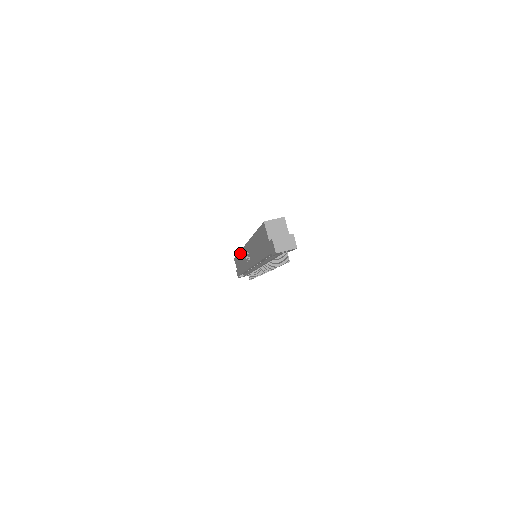
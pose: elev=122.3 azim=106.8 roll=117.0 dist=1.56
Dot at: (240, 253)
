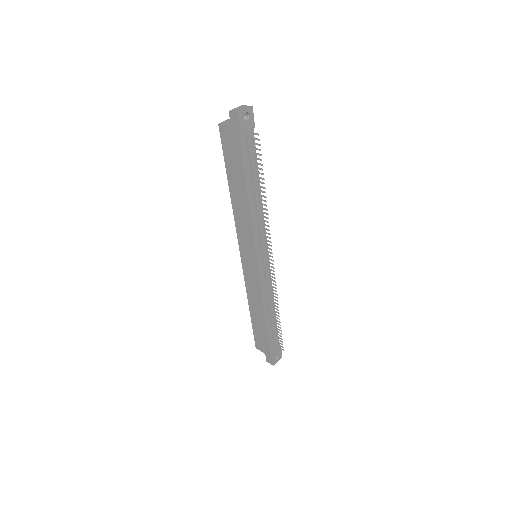
Dot at: (248, 296)
